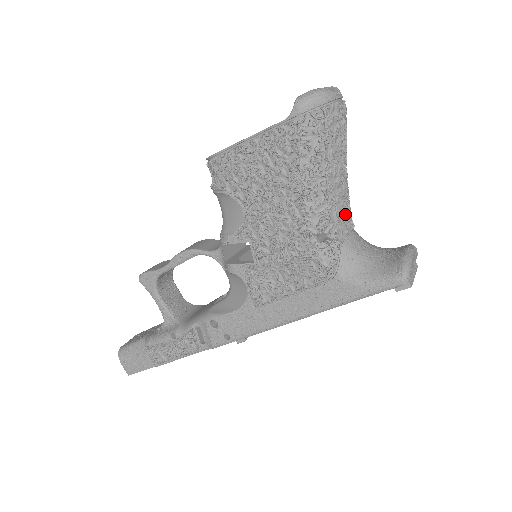
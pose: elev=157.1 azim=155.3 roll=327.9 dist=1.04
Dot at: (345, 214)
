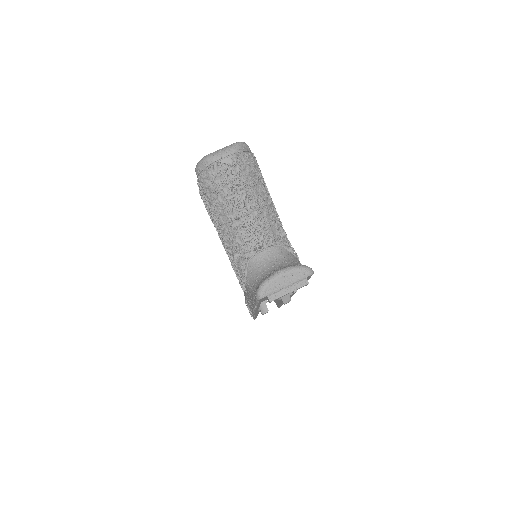
Dot at: (252, 238)
